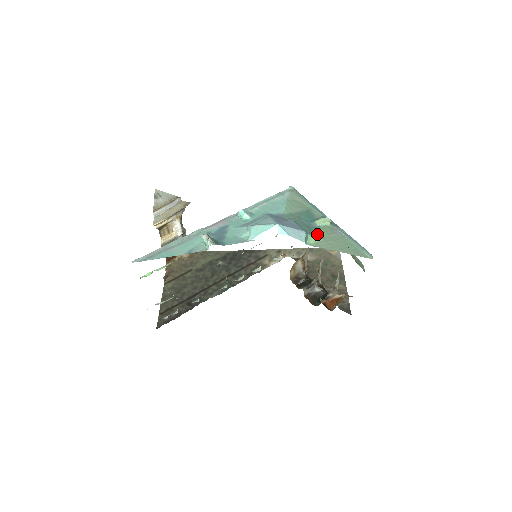
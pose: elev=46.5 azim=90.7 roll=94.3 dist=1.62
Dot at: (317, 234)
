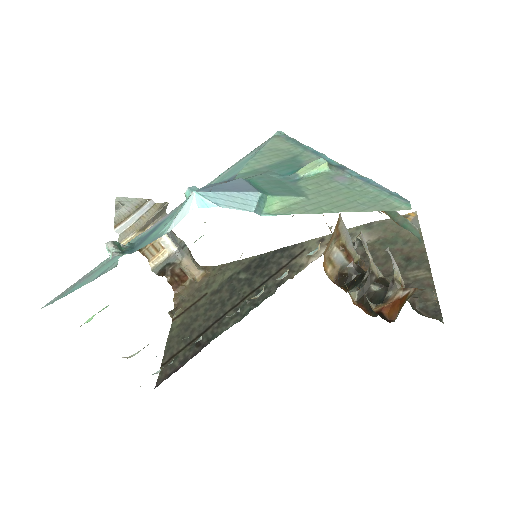
Dot at: (293, 191)
